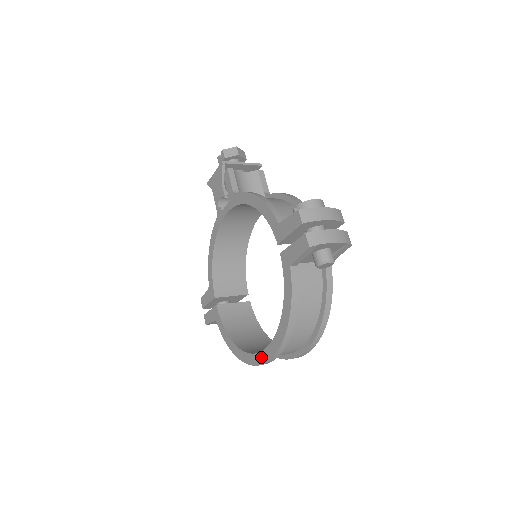
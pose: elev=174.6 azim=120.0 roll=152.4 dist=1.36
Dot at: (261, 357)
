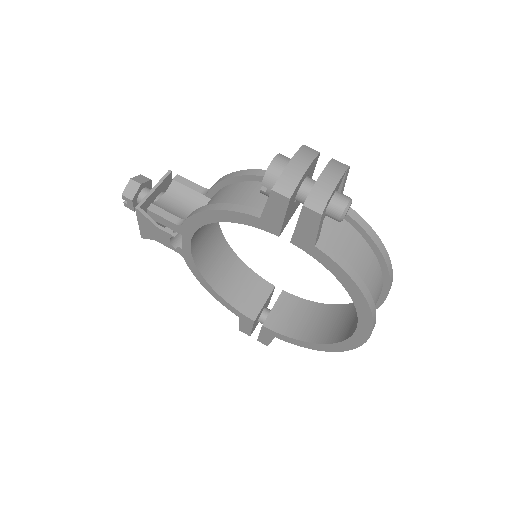
Dot at: (358, 338)
